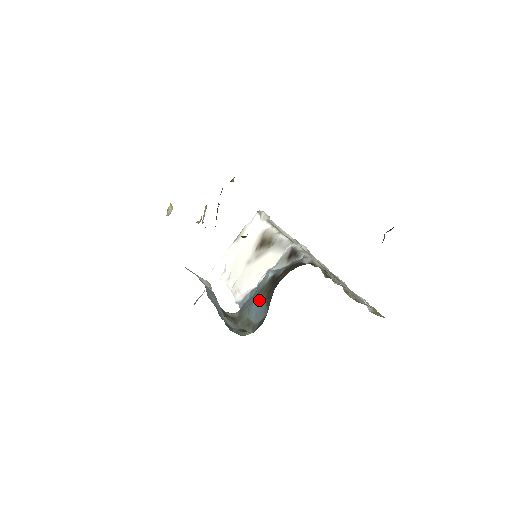
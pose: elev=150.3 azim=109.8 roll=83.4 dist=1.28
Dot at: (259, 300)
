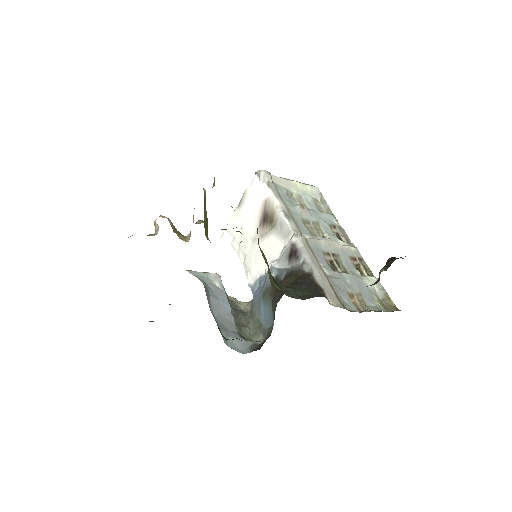
Dot at: (266, 302)
